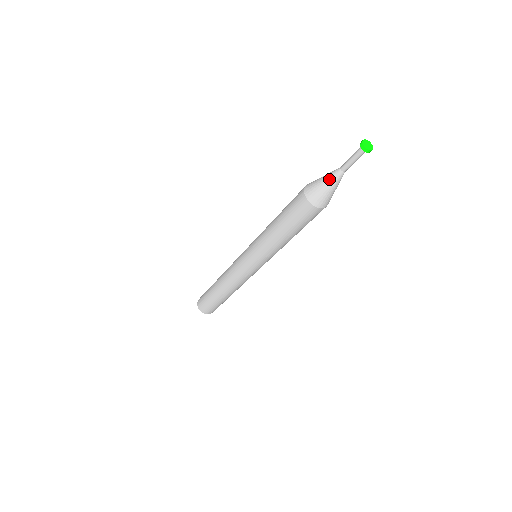
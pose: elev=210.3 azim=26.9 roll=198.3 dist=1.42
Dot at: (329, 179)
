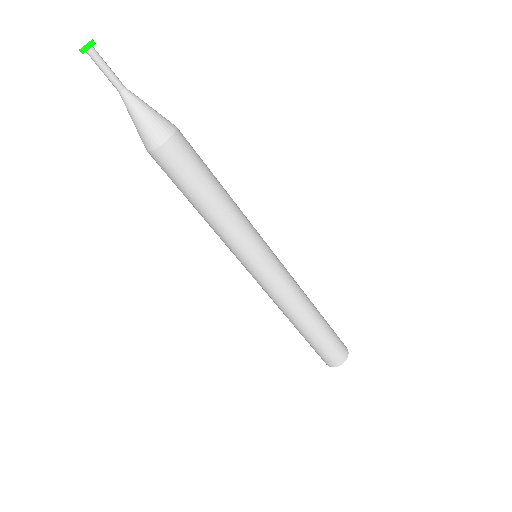
Dot at: (128, 111)
